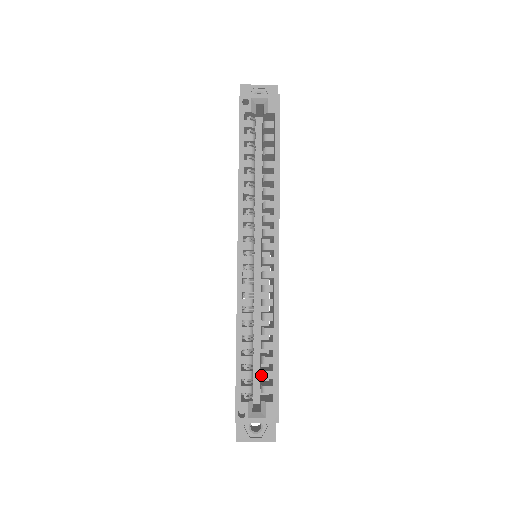
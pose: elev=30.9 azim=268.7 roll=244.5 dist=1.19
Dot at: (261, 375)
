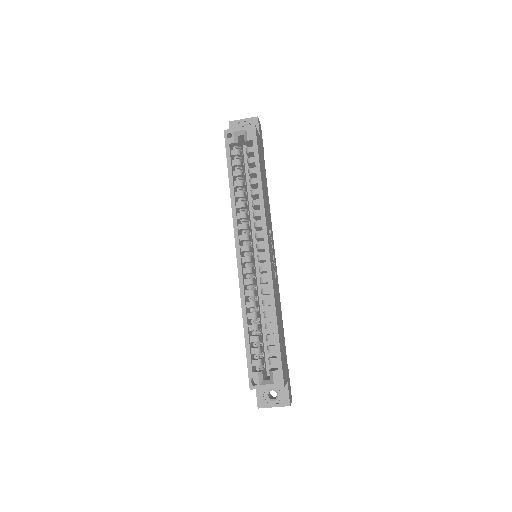
Dot at: occluded
